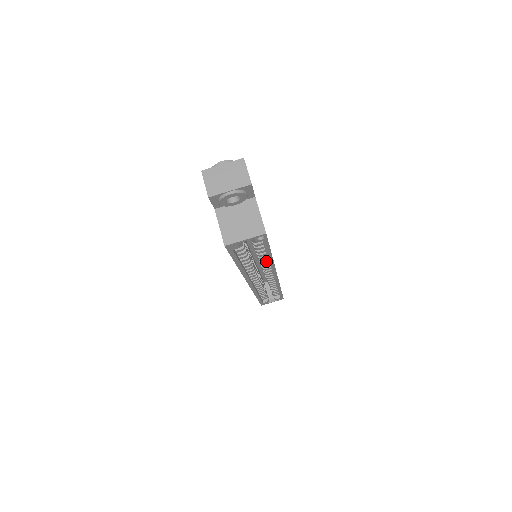
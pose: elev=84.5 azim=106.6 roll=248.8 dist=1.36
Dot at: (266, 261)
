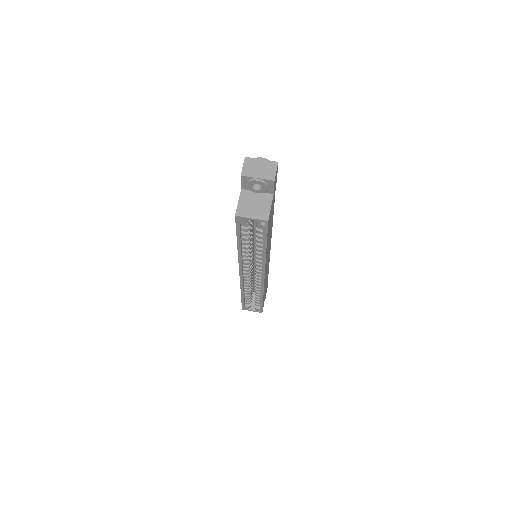
Dot at: (261, 255)
